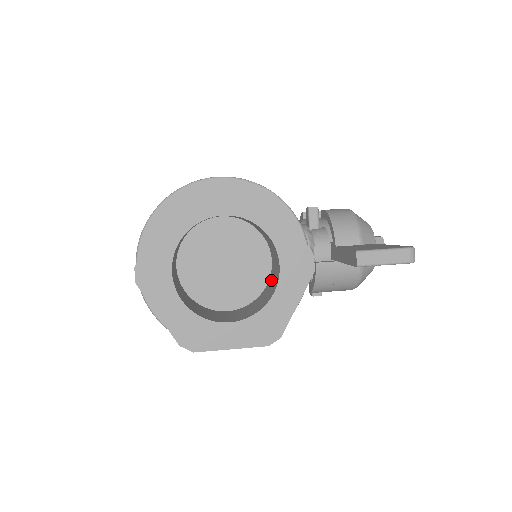
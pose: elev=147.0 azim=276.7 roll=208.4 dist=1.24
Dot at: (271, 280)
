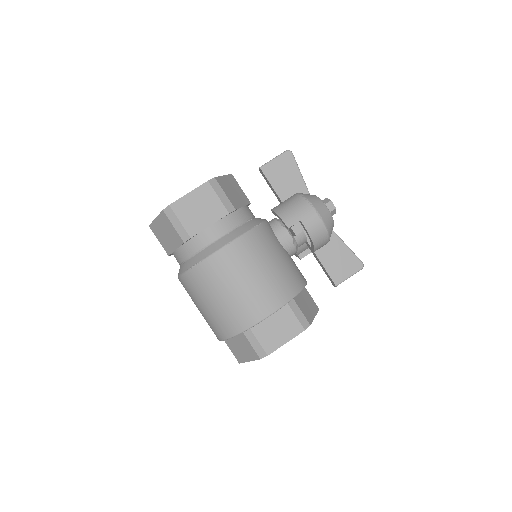
Dot at: occluded
